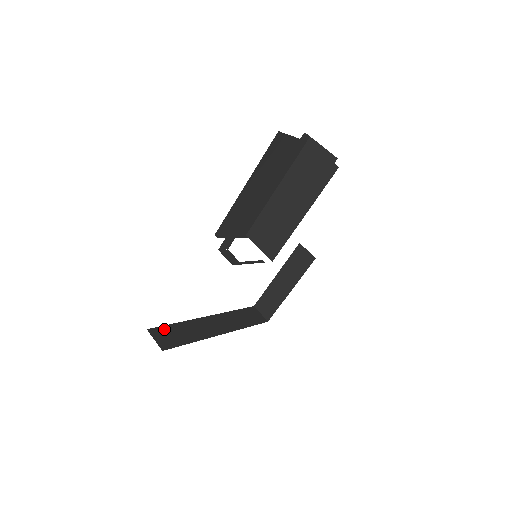
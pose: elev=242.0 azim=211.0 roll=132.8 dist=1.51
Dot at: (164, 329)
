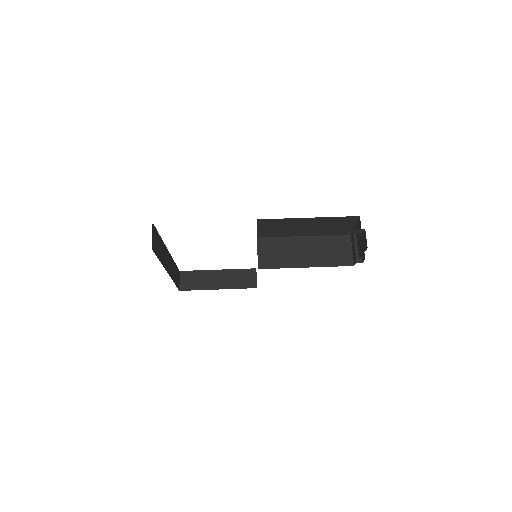
Dot at: (156, 233)
